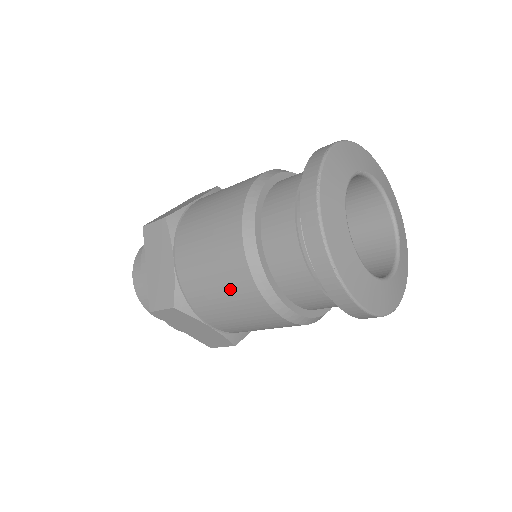
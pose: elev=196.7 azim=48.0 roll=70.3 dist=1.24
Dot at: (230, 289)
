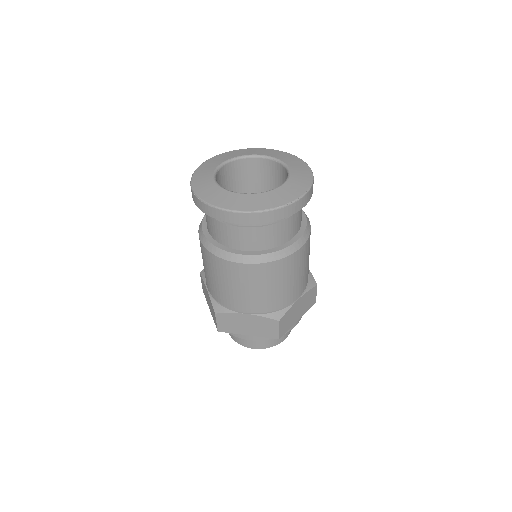
Dot at: (216, 272)
